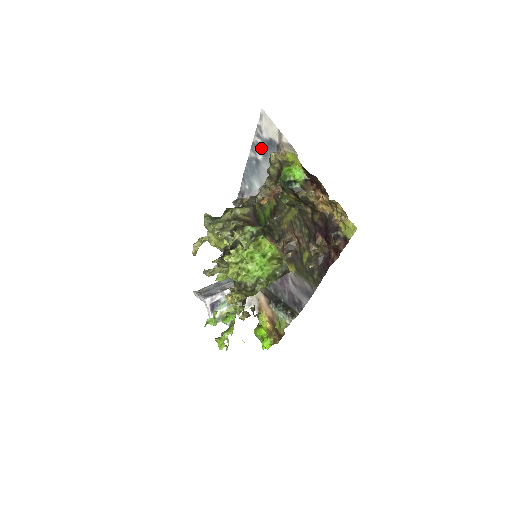
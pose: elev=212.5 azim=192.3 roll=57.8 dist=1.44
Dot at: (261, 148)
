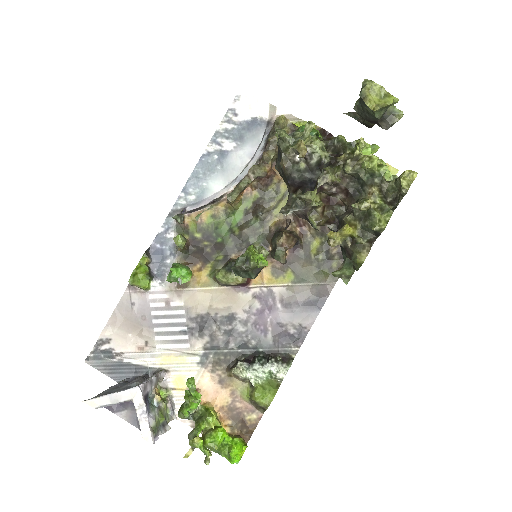
Dot at: (233, 134)
